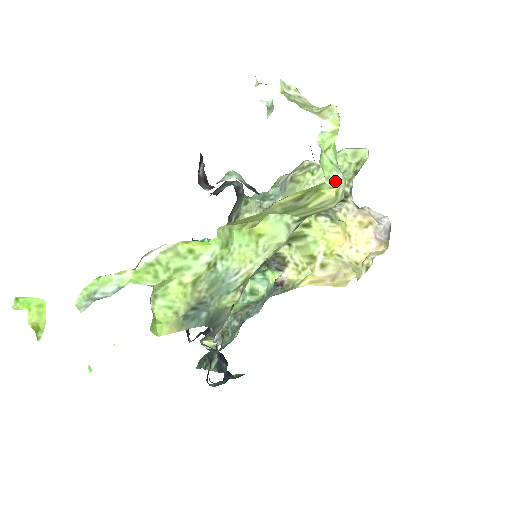
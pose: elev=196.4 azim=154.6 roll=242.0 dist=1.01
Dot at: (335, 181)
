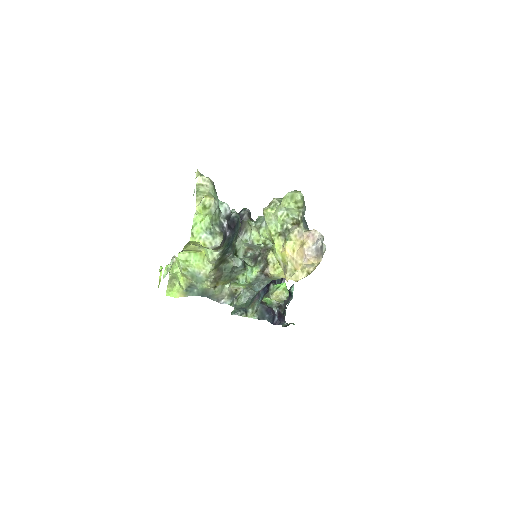
Dot at: (199, 239)
